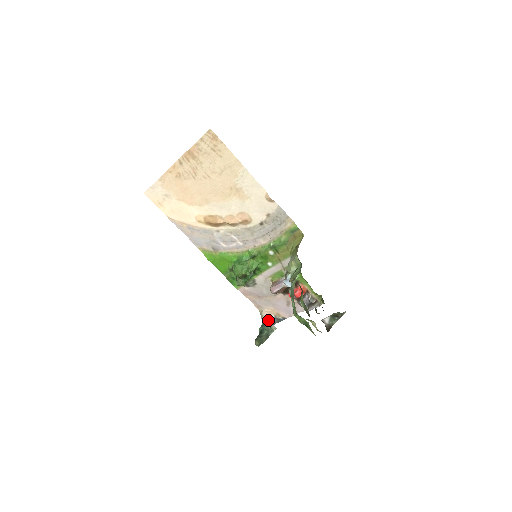
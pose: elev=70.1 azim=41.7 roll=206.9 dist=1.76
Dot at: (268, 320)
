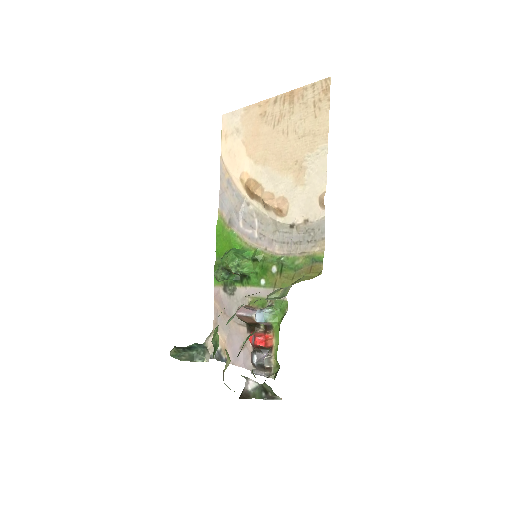
Dot at: (210, 346)
